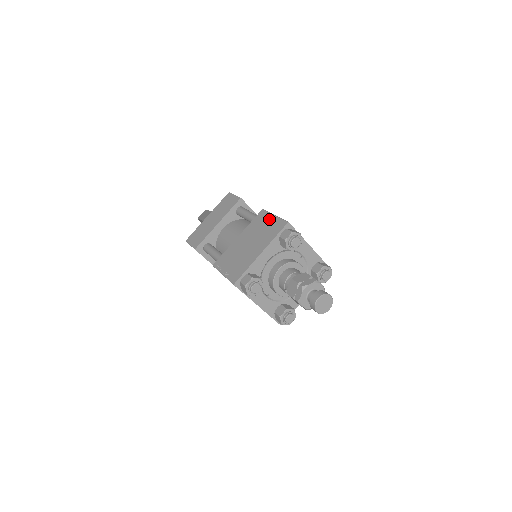
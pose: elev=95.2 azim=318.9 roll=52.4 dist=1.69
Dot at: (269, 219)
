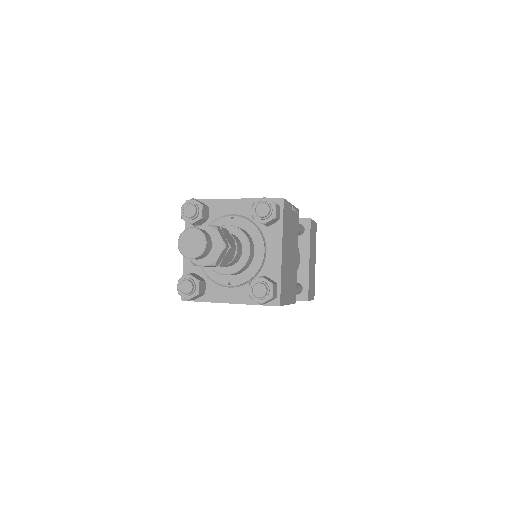
Dot at: occluded
